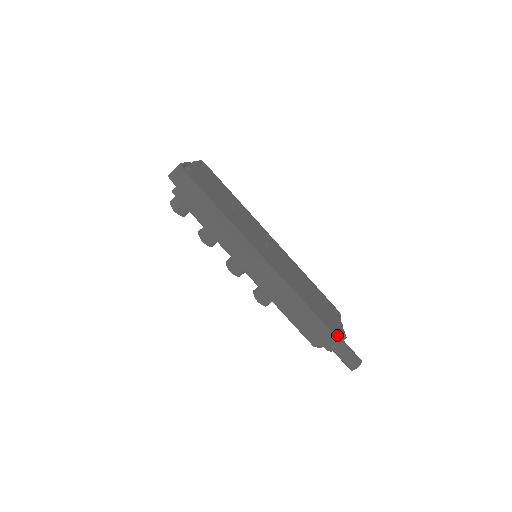
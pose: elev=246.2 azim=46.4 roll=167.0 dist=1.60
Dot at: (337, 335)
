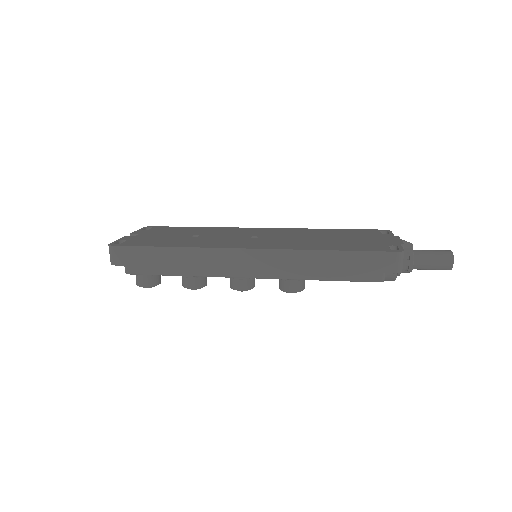
Dot at: occluded
